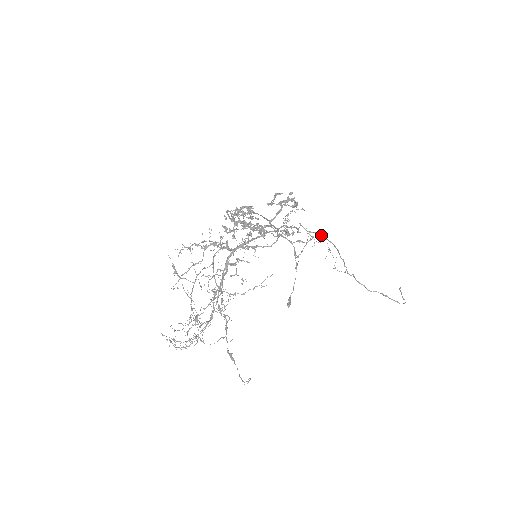
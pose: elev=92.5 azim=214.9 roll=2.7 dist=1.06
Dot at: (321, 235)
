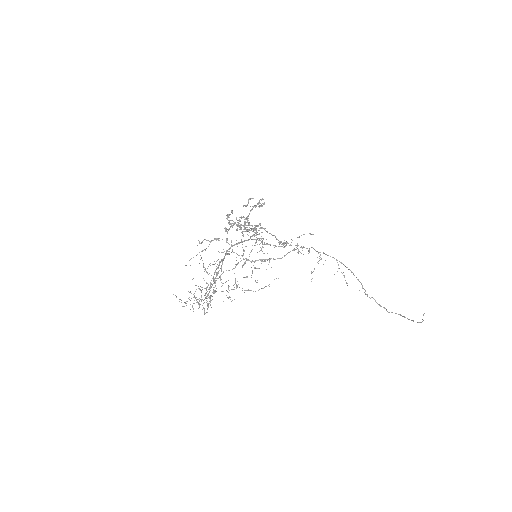
Dot at: (330, 256)
